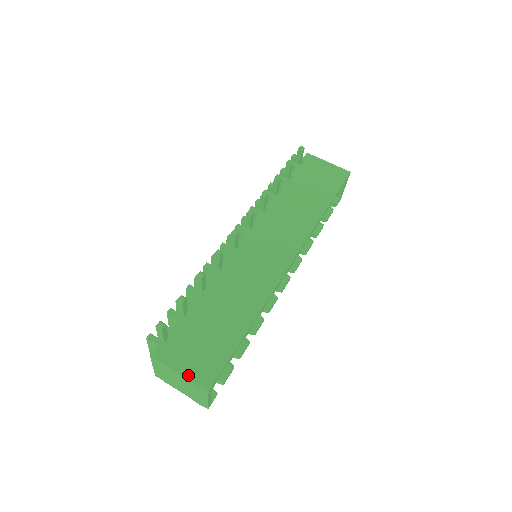
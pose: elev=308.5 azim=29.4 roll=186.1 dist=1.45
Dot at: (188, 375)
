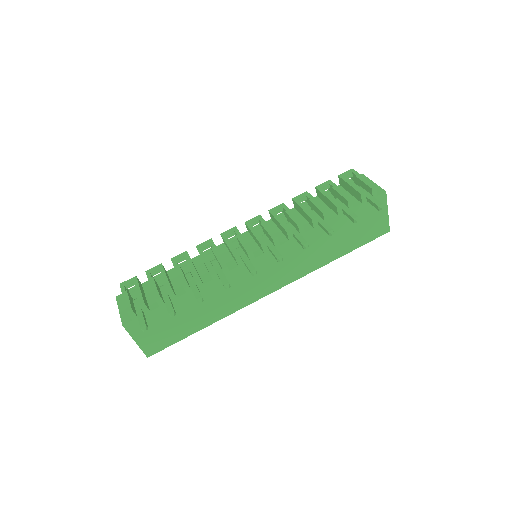
Dot at: (141, 345)
